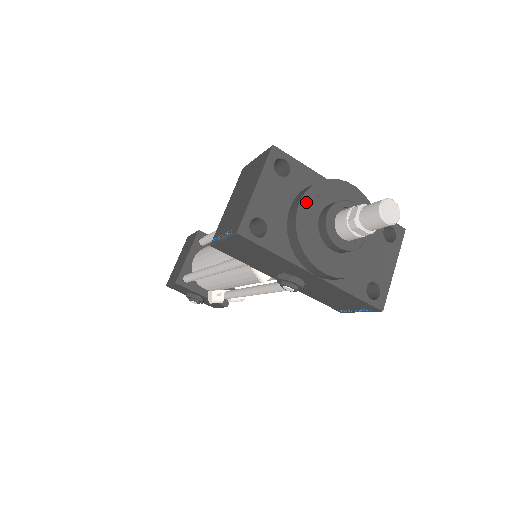
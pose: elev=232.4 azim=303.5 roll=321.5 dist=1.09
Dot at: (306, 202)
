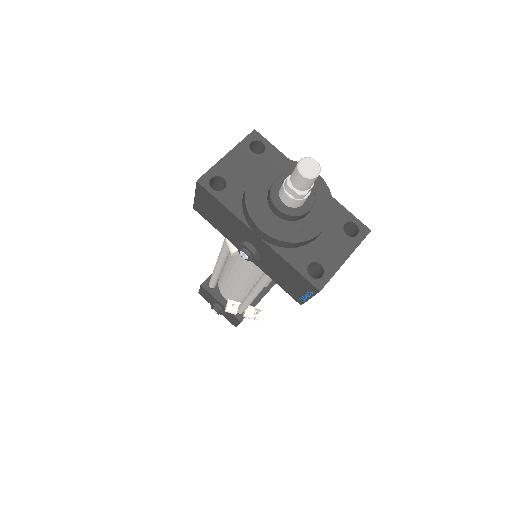
Dot at: (263, 171)
